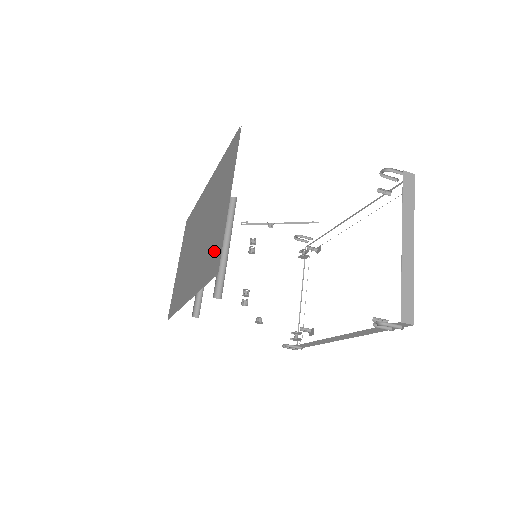
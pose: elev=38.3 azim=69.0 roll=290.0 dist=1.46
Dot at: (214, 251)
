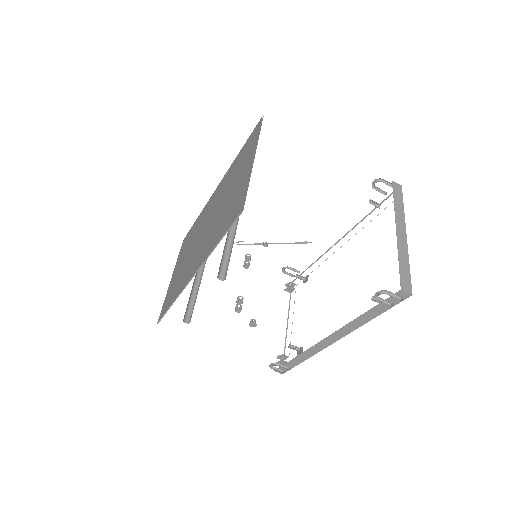
Dot at: (235, 205)
